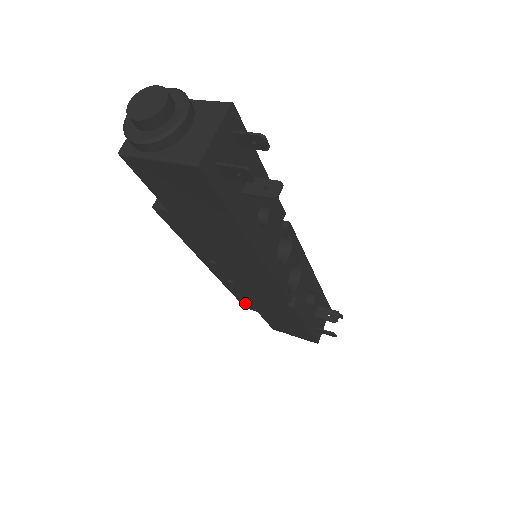
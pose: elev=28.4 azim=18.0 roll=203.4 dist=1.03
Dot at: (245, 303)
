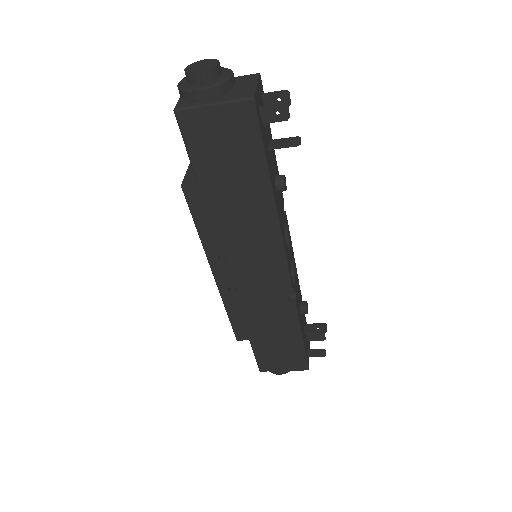
Dot at: (239, 329)
